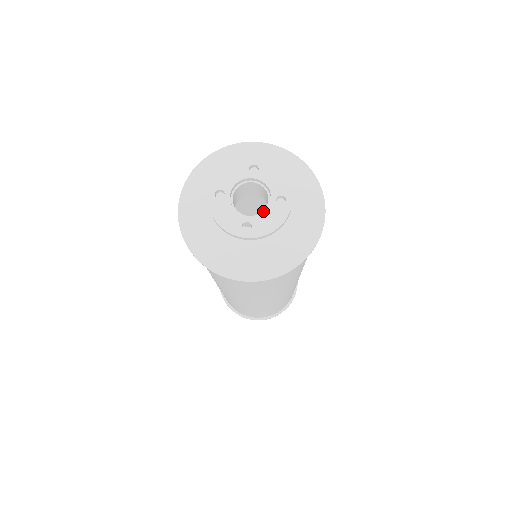
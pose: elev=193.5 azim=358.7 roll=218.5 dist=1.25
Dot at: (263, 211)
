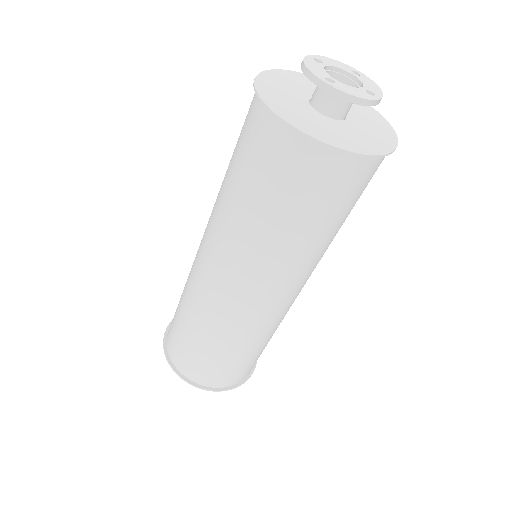
Dot at: occluded
